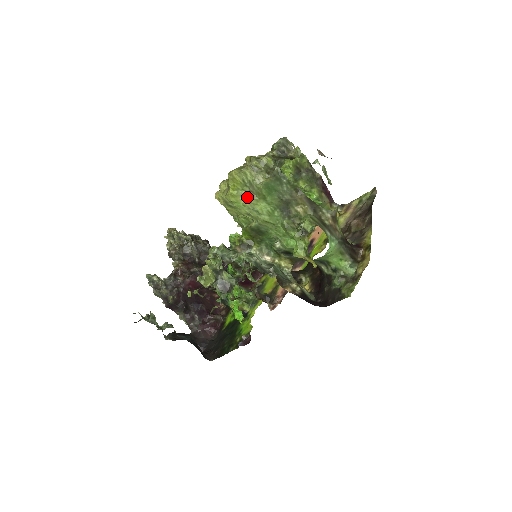
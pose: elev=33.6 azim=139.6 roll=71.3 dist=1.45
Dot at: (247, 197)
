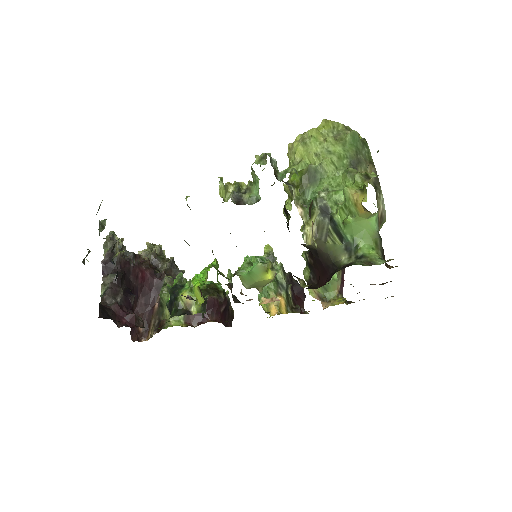
Dot at: (330, 136)
